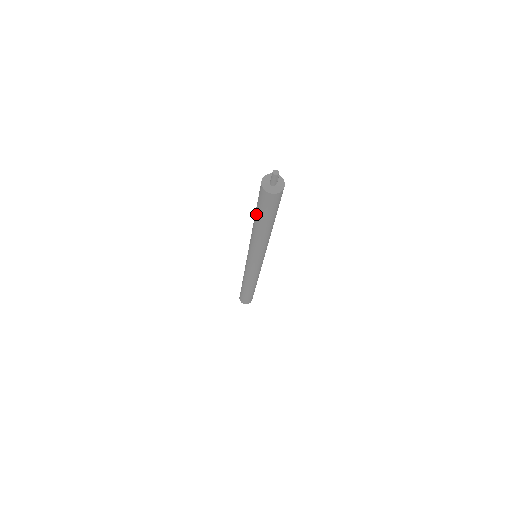
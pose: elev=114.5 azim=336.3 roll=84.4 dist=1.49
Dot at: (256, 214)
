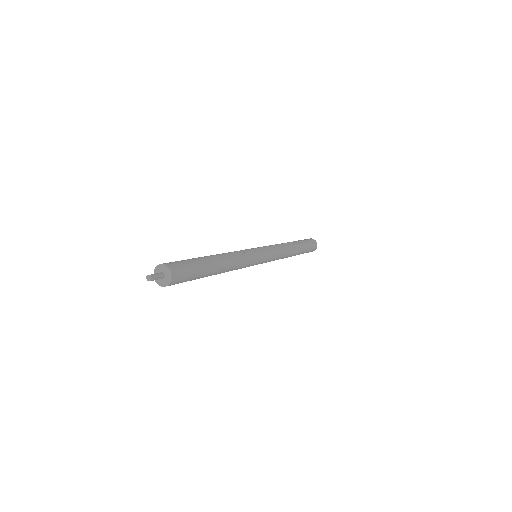
Dot at: occluded
